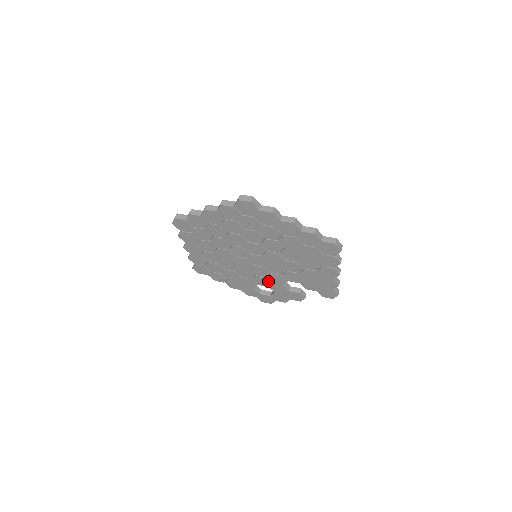
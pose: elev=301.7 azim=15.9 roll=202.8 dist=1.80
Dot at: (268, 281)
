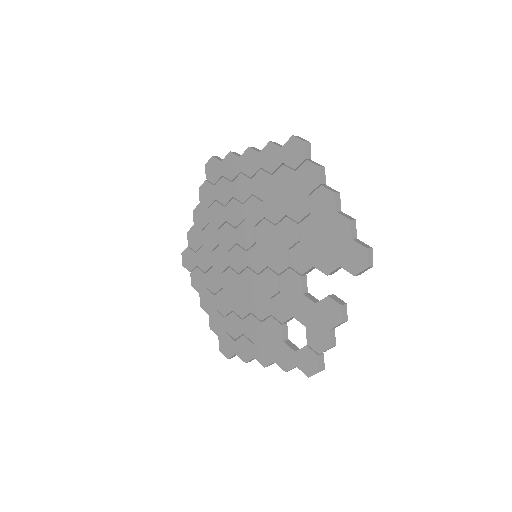
Dot at: (286, 301)
